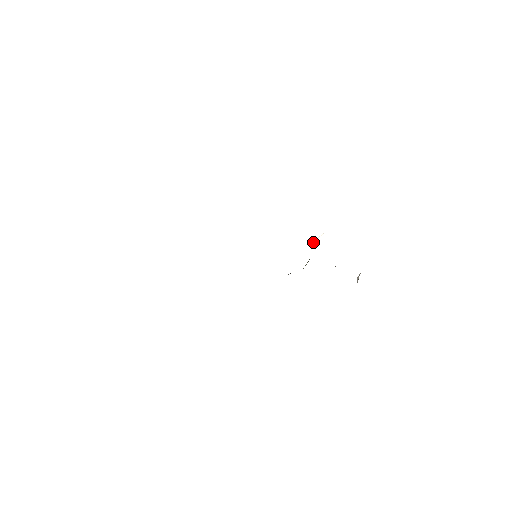
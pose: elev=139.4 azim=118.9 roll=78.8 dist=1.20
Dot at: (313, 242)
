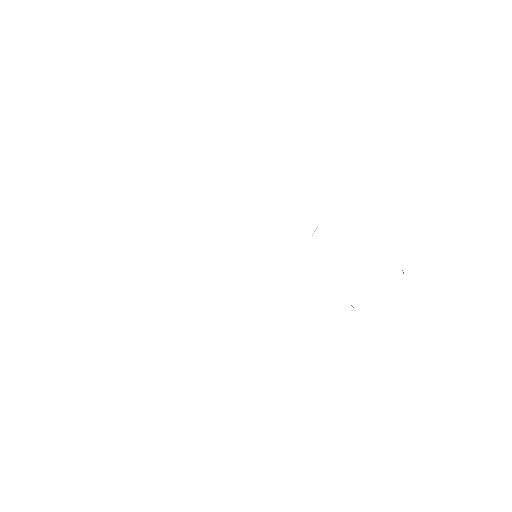
Dot at: occluded
